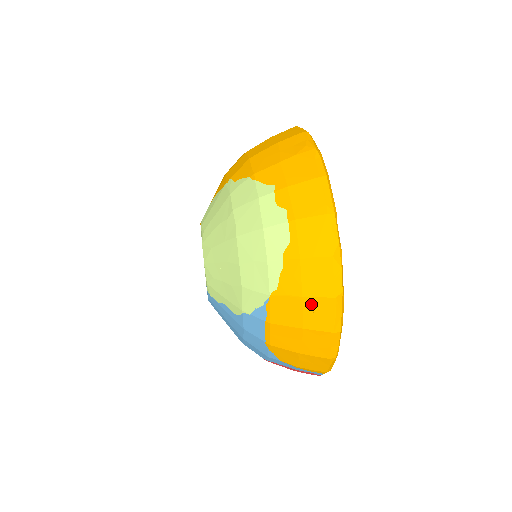
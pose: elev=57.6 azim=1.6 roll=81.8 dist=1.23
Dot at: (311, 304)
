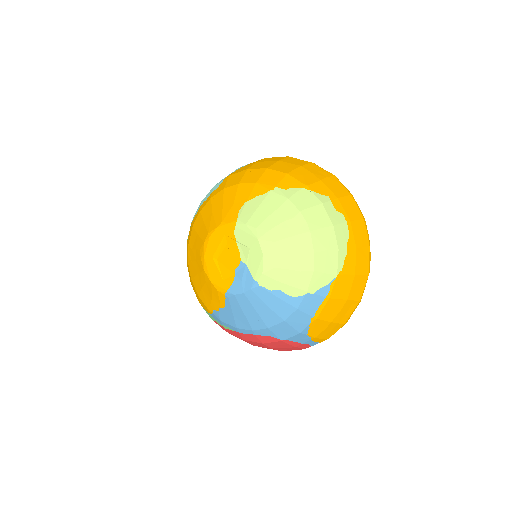
Dot at: (357, 280)
